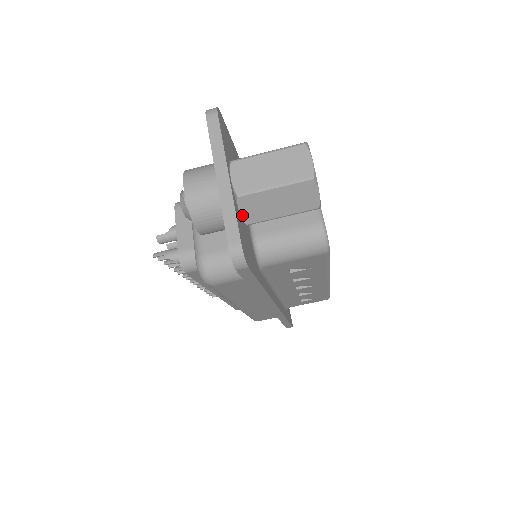
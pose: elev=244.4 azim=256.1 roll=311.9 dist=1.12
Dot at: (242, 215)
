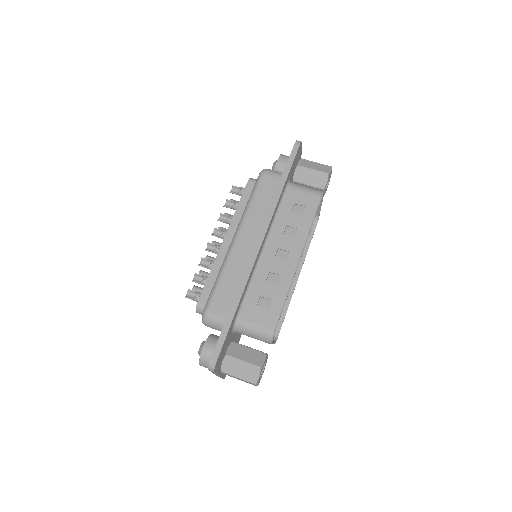
Dot at: (299, 162)
